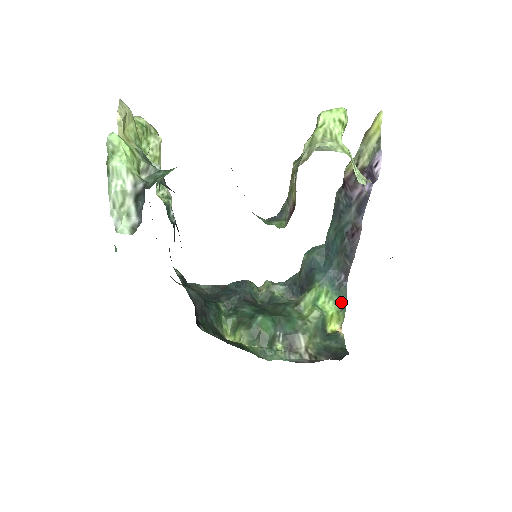
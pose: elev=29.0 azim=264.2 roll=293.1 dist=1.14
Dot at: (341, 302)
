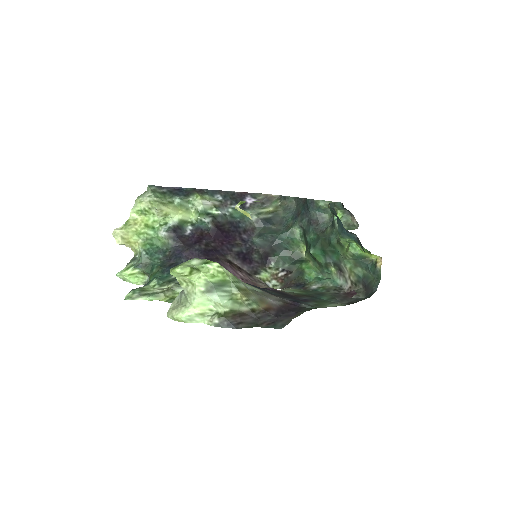
Dot at: occluded
